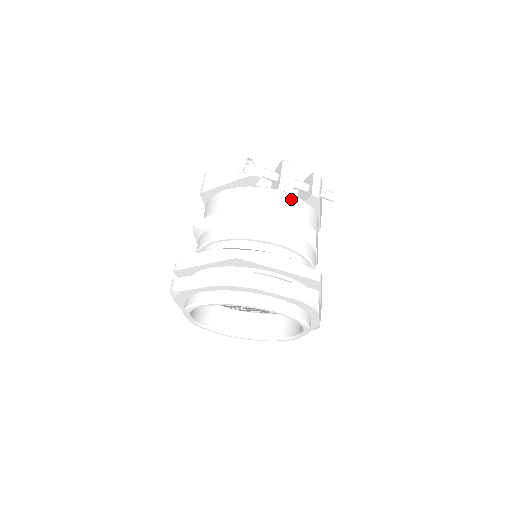
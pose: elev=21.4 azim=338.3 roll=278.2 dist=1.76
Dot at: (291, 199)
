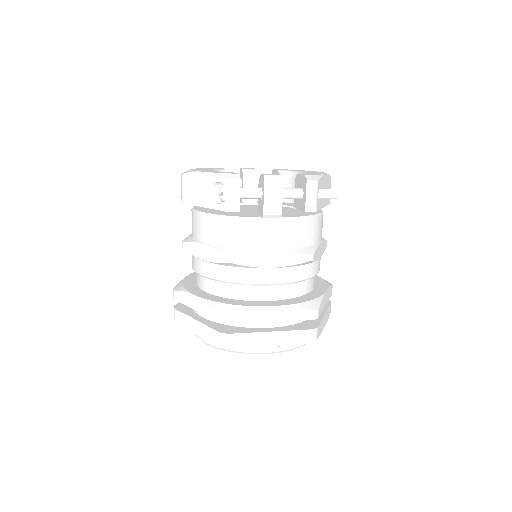
Dot at: (279, 226)
